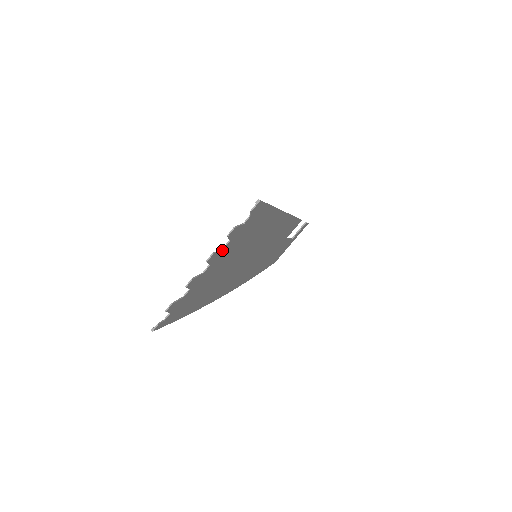
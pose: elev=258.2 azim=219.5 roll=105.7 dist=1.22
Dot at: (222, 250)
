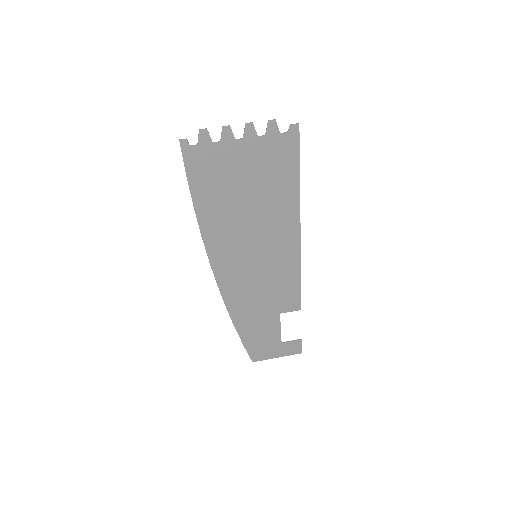
Dot at: (257, 137)
